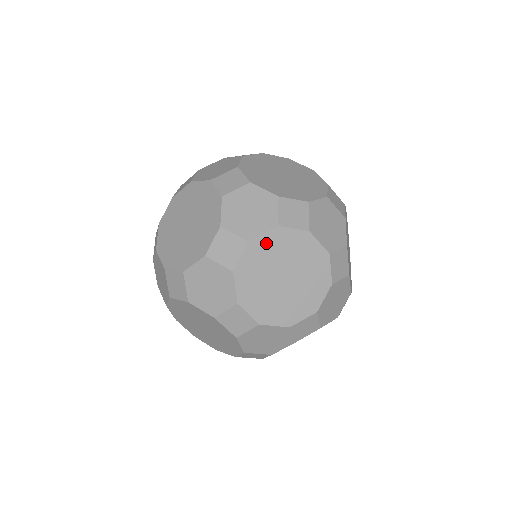
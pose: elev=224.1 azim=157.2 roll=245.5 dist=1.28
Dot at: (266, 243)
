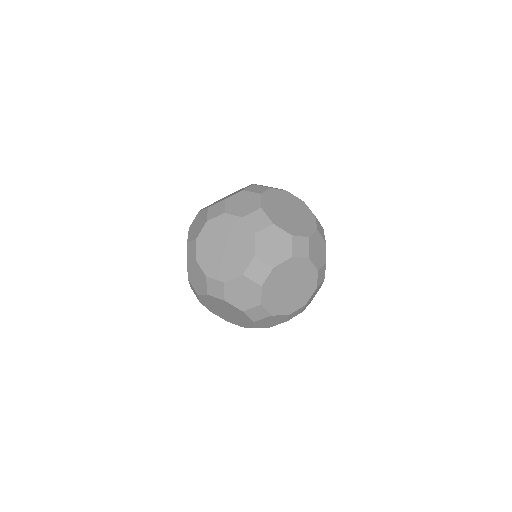
Dot at: (280, 193)
